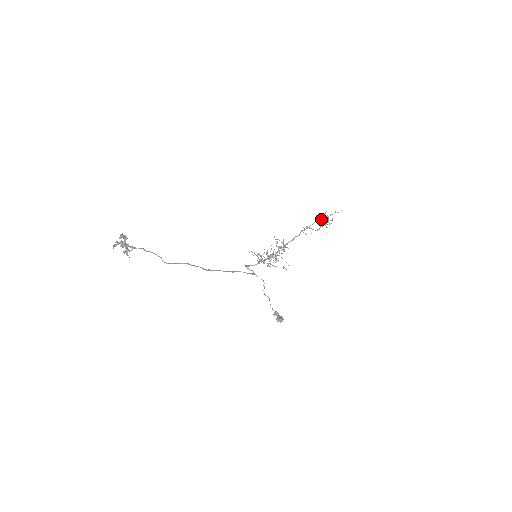
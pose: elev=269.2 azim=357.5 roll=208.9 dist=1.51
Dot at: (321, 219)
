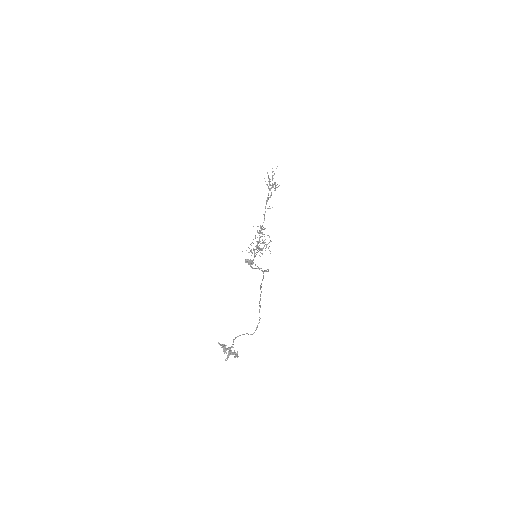
Dot at: occluded
